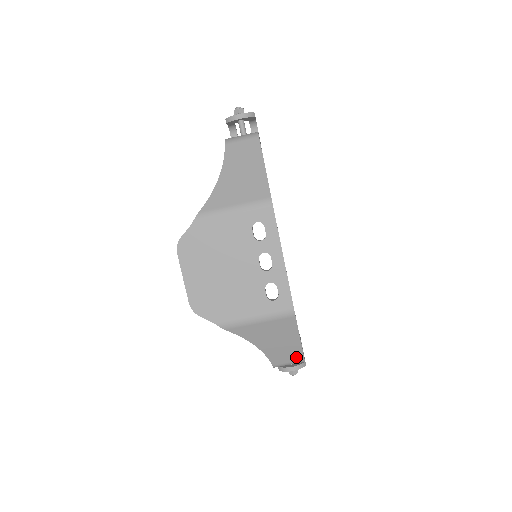
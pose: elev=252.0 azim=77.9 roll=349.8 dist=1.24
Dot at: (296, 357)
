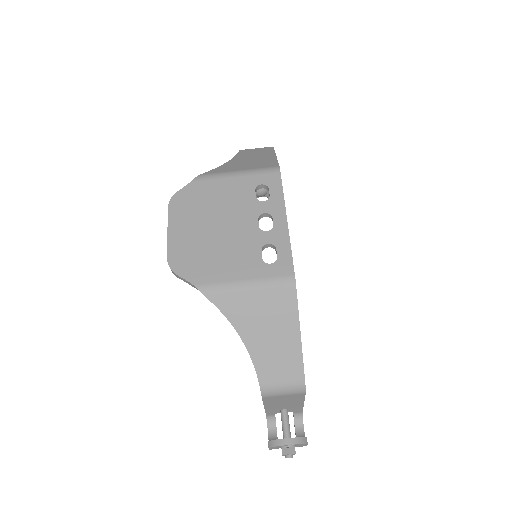
Dot at: (293, 373)
